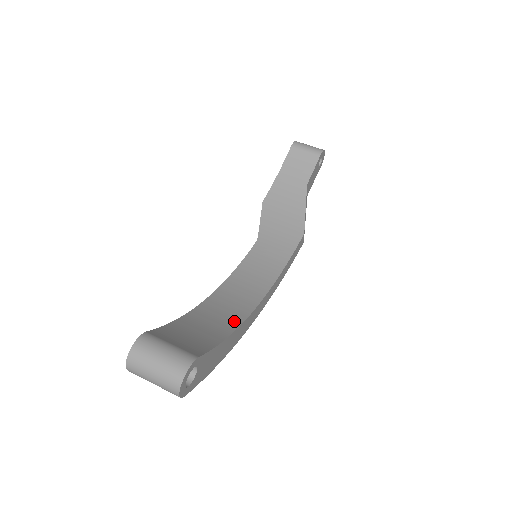
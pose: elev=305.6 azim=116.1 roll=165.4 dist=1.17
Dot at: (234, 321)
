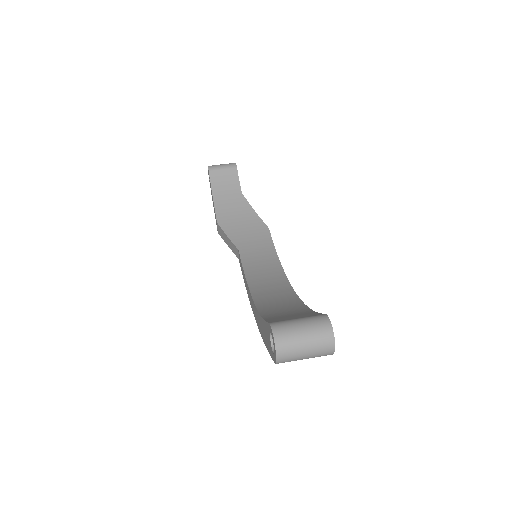
Dot at: (294, 301)
